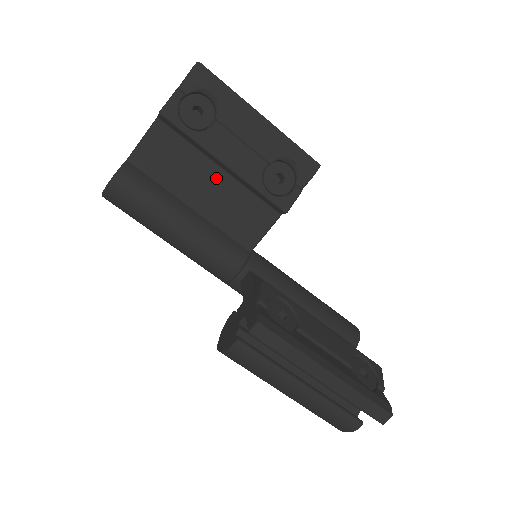
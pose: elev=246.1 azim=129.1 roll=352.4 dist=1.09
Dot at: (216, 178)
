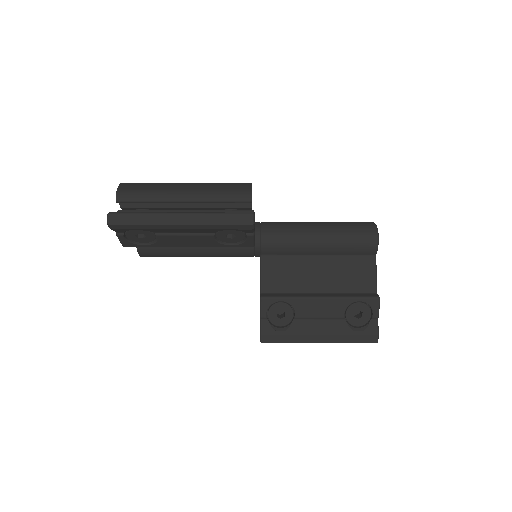
Dot at: occluded
